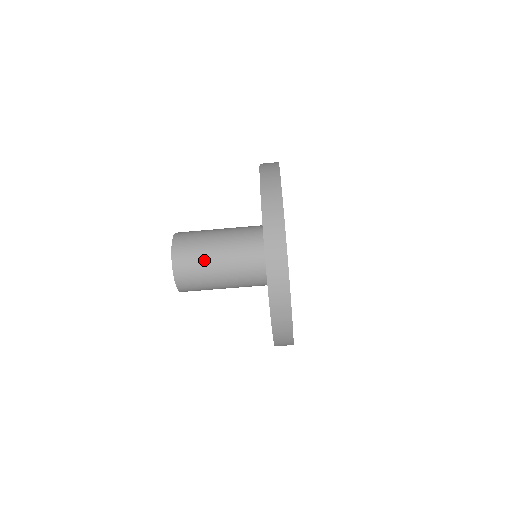
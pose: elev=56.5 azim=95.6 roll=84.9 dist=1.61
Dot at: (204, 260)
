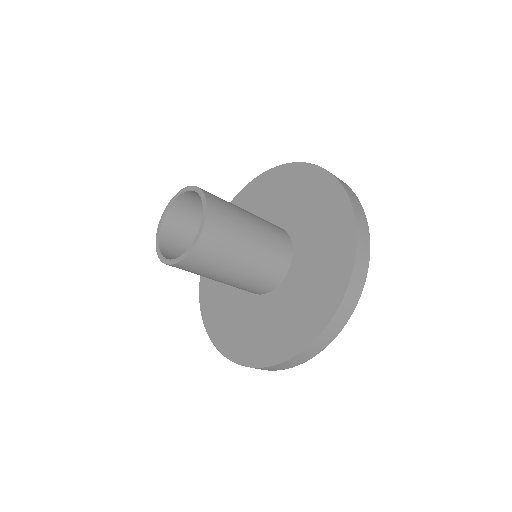
Dot at: (226, 262)
